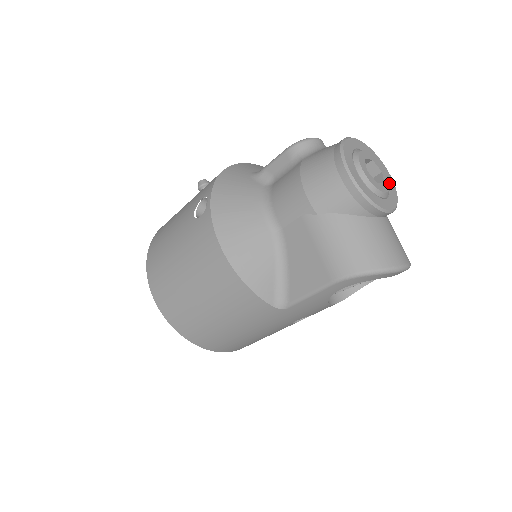
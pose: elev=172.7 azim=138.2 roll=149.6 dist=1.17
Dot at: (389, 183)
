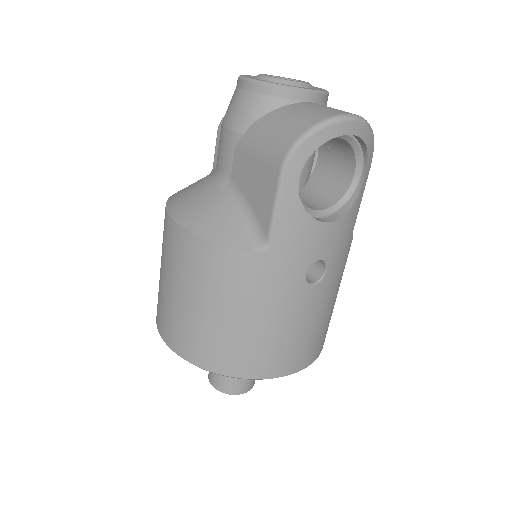
Dot at: occluded
